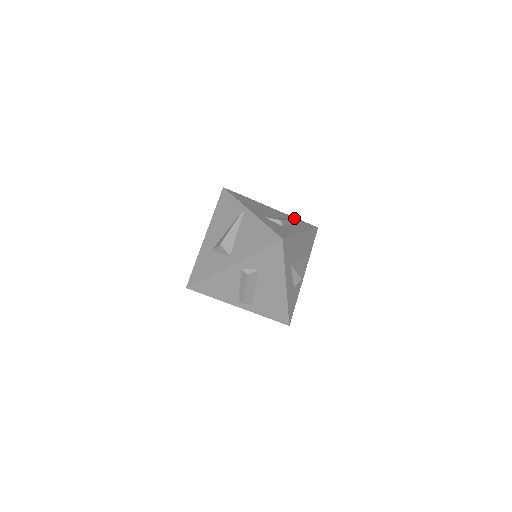
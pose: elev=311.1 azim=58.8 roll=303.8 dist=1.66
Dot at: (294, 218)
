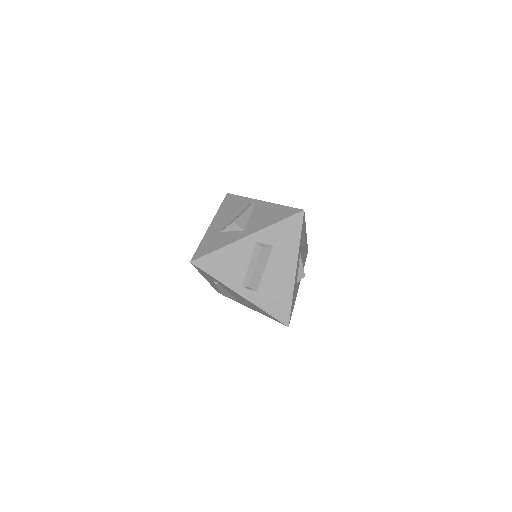
Dot at: occluded
